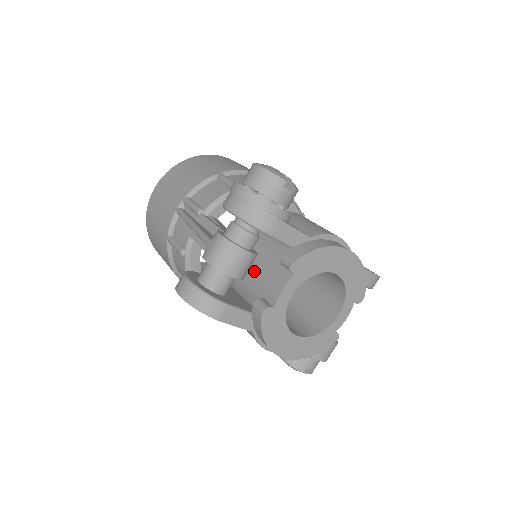
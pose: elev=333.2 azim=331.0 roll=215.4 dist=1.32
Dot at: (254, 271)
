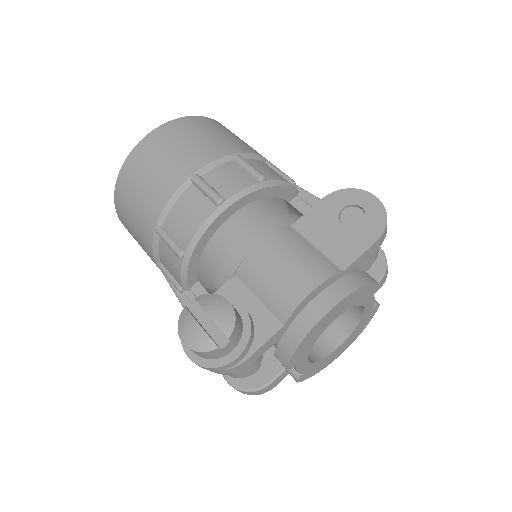
Dot at: occluded
